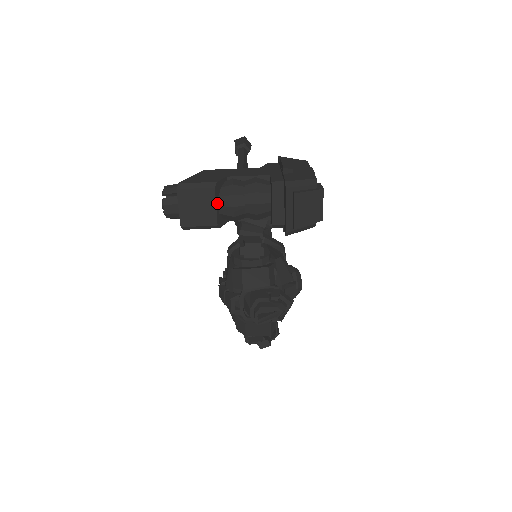
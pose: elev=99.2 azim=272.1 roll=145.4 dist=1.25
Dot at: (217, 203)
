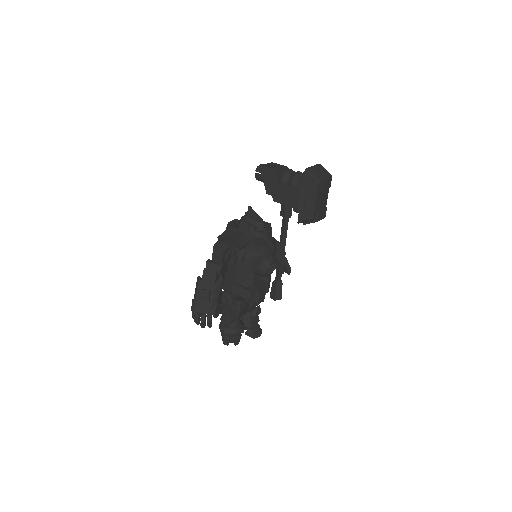
Dot at: (283, 169)
